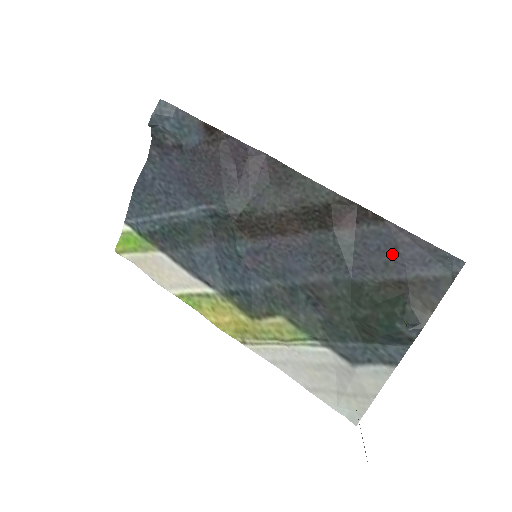
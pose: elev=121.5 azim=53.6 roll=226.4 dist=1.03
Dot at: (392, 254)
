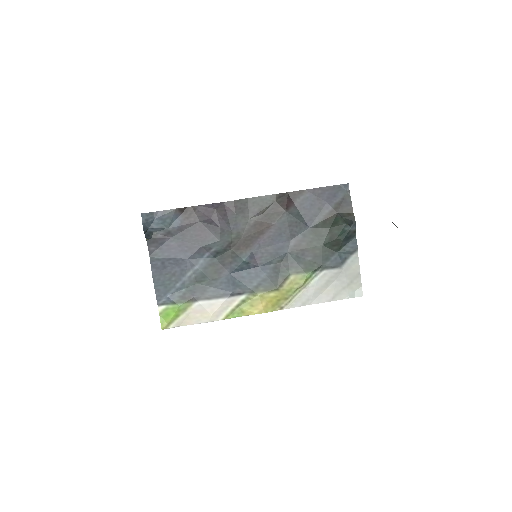
Dot at: (318, 203)
